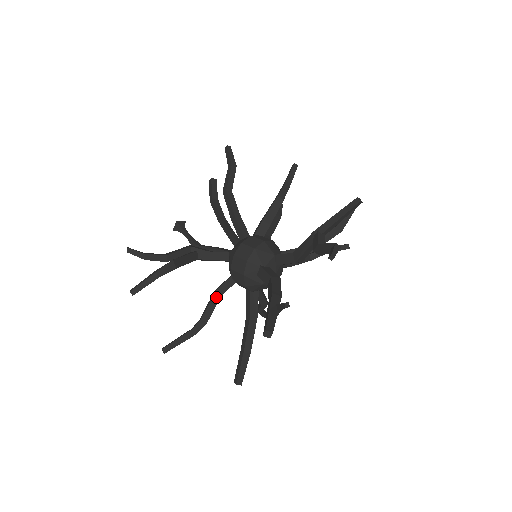
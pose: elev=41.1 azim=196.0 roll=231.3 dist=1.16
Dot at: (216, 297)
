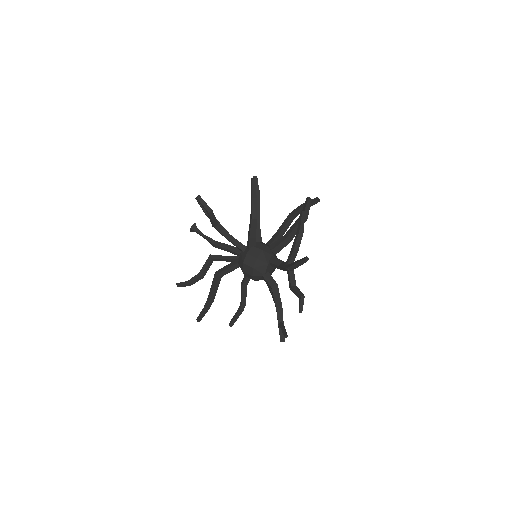
Dot at: (244, 290)
